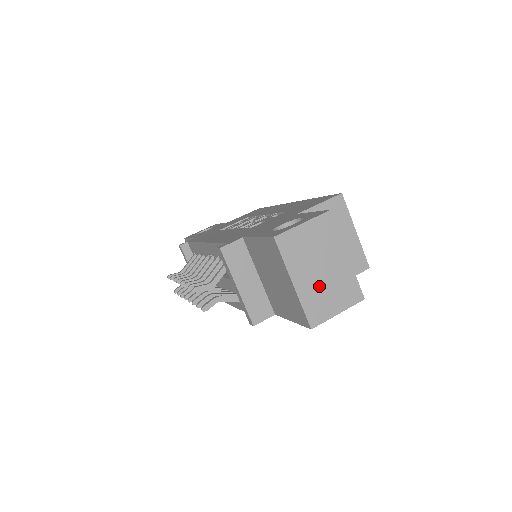
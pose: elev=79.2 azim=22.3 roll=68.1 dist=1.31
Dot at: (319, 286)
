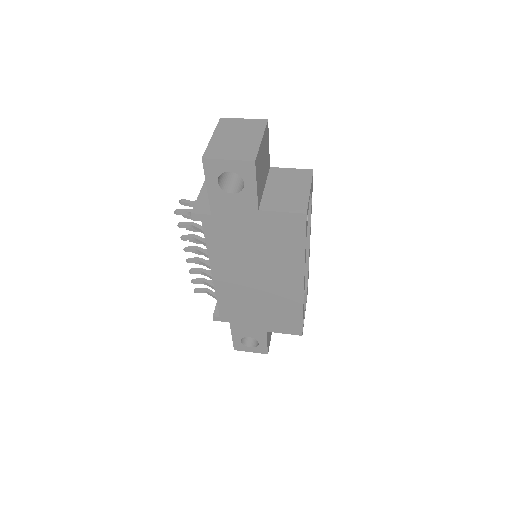
Dot at: (228, 144)
